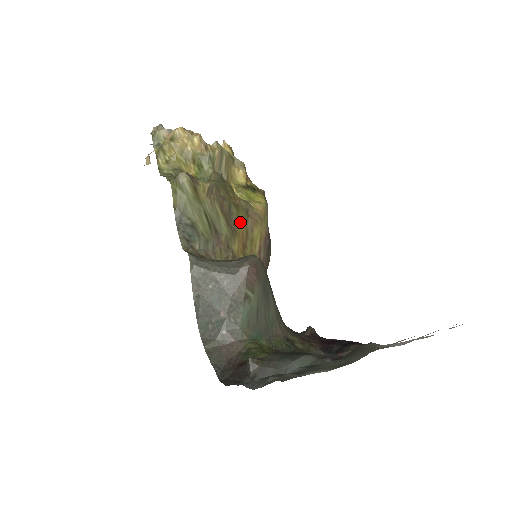
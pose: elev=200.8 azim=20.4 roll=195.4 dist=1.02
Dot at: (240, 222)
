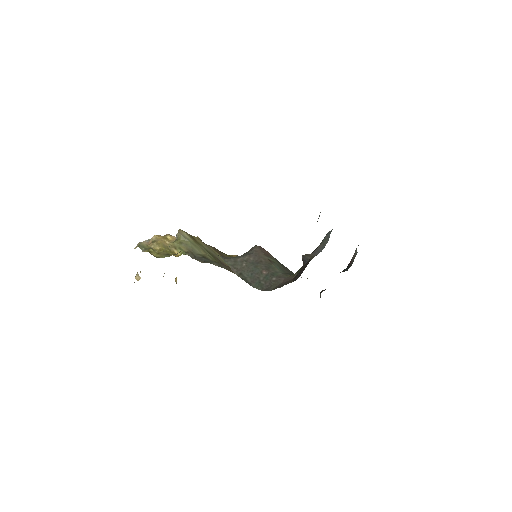
Dot at: occluded
